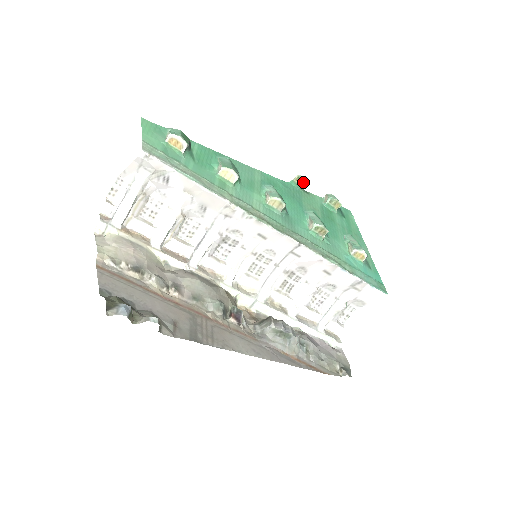
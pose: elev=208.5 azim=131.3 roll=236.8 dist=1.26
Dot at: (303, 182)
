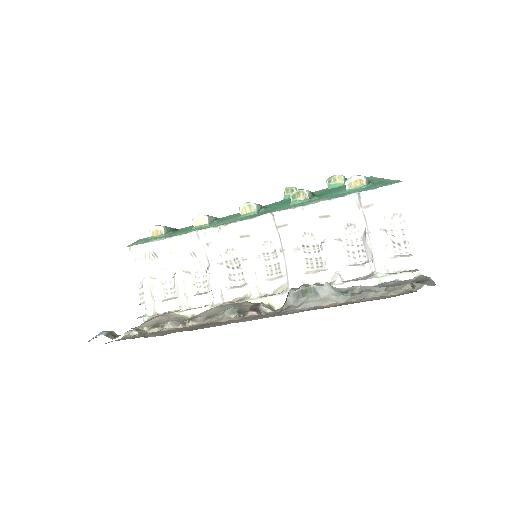
Dot at: (294, 190)
